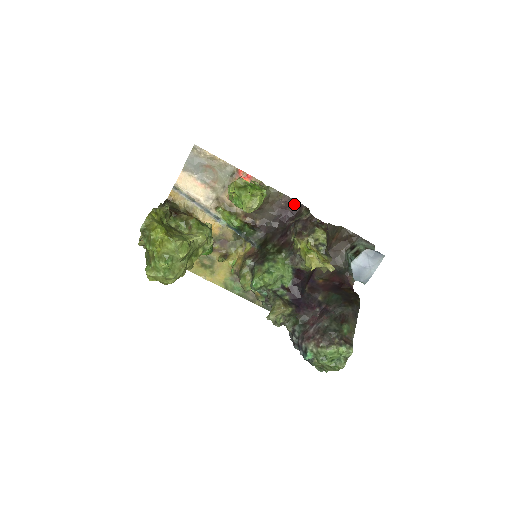
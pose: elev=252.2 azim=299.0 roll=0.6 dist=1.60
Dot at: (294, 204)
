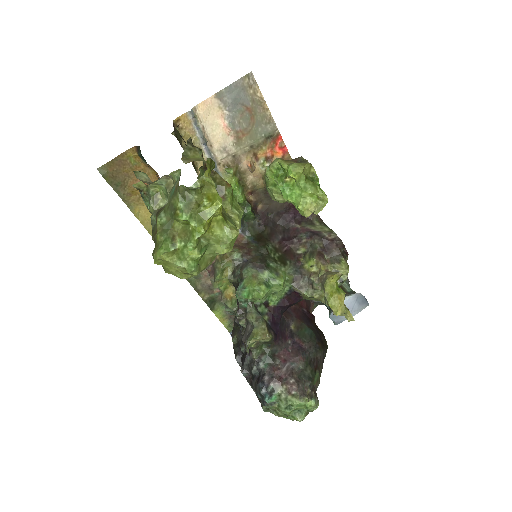
Dot at: occluded
